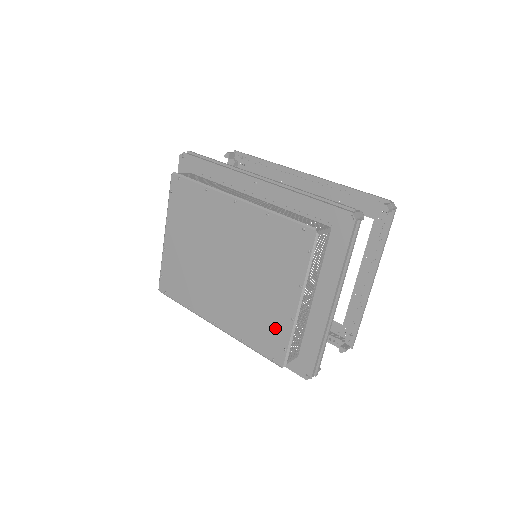
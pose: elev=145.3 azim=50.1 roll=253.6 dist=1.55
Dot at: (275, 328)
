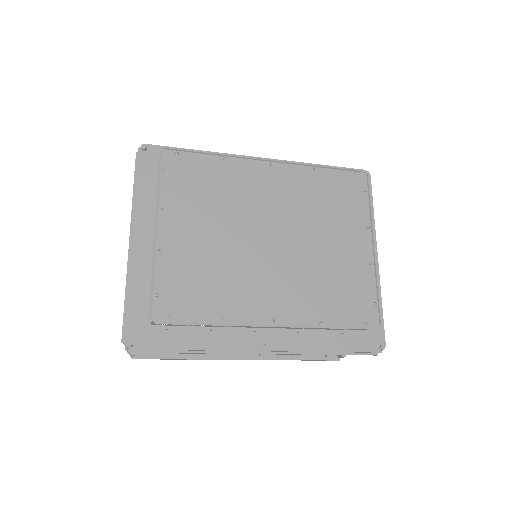
Dot at: (357, 284)
